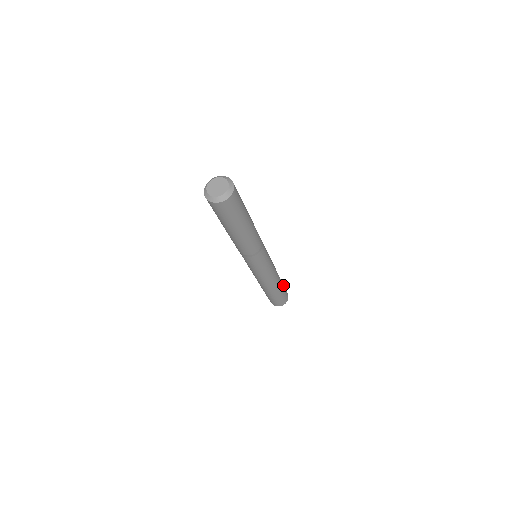
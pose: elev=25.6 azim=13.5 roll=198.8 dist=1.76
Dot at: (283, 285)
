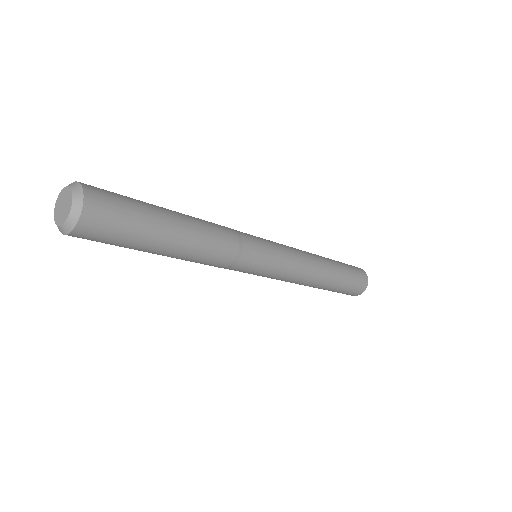
Dot at: (343, 284)
